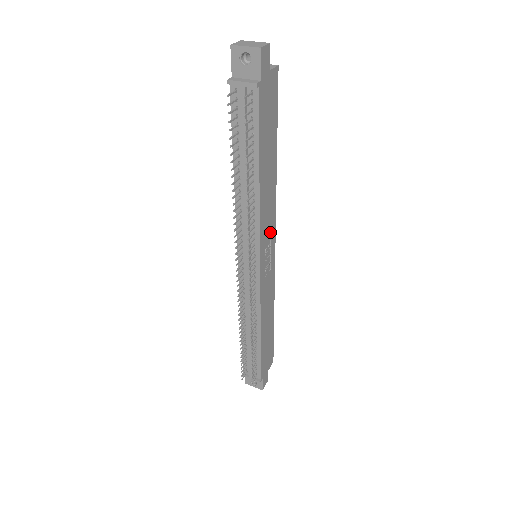
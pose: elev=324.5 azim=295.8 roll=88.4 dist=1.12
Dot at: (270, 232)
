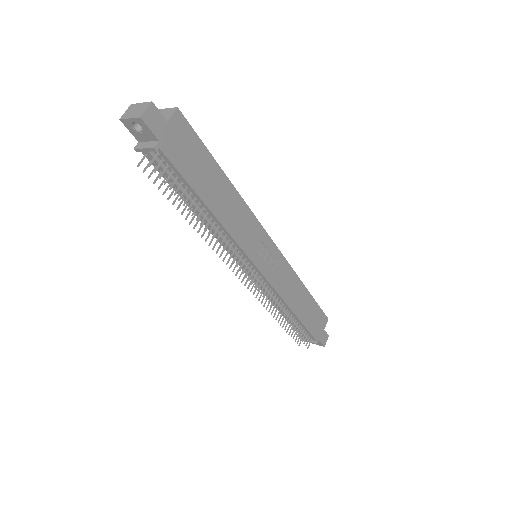
Dot at: (256, 236)
